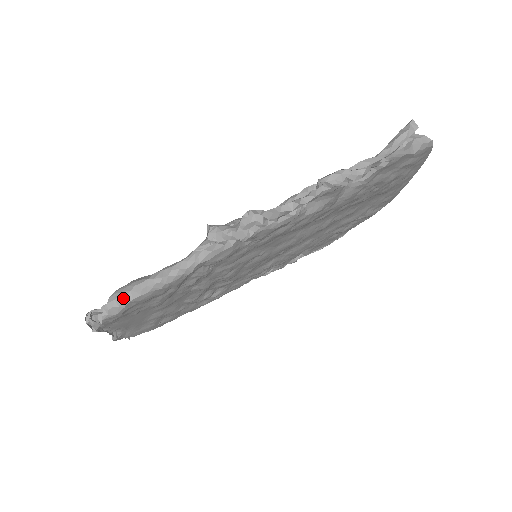
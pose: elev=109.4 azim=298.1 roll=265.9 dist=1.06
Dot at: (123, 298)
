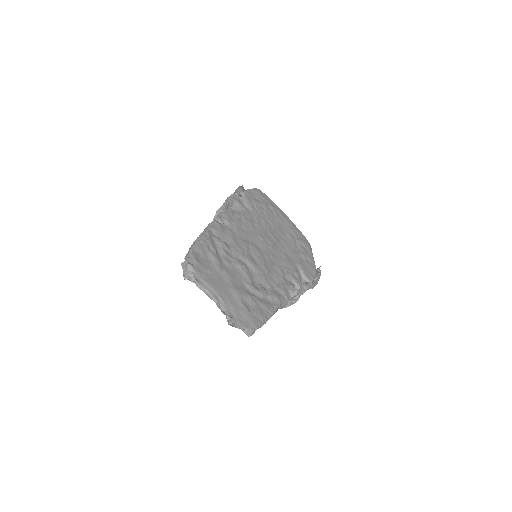
Dot at: (188, 251)
